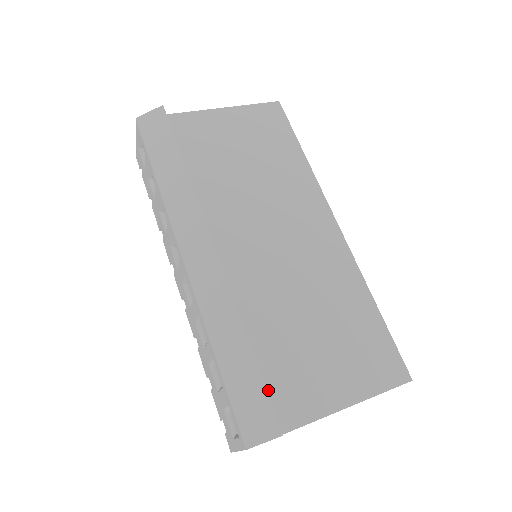
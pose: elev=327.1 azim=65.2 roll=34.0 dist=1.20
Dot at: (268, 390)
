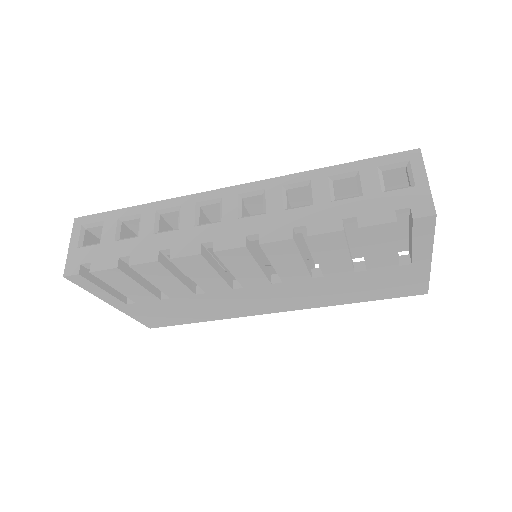
Dot at: occluded
